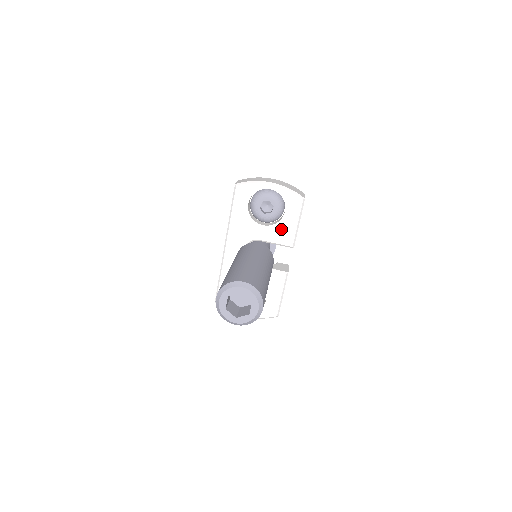
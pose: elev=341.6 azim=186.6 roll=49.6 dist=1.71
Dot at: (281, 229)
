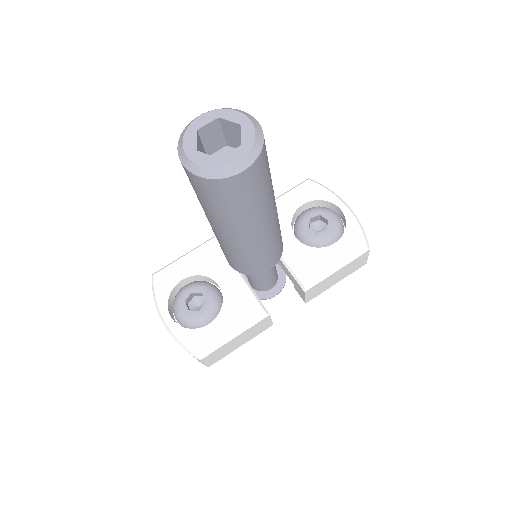
Dot at: (312, 258)
